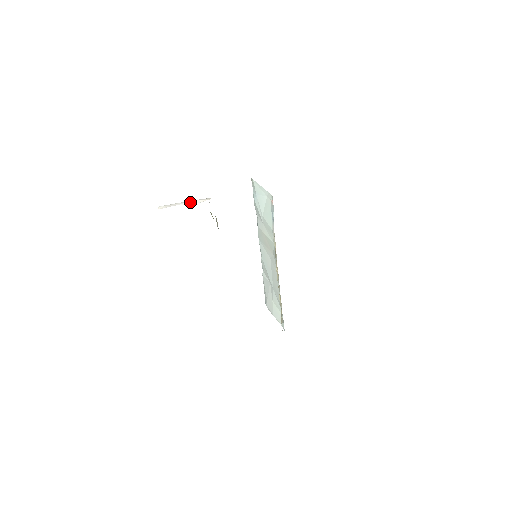
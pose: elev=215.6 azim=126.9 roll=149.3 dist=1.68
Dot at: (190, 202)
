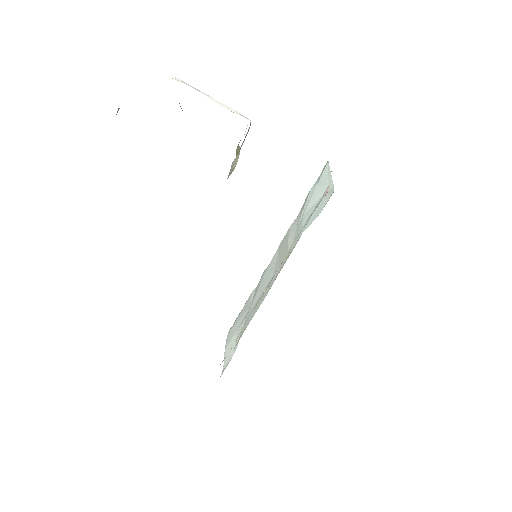
Dot at: (220, 102)
